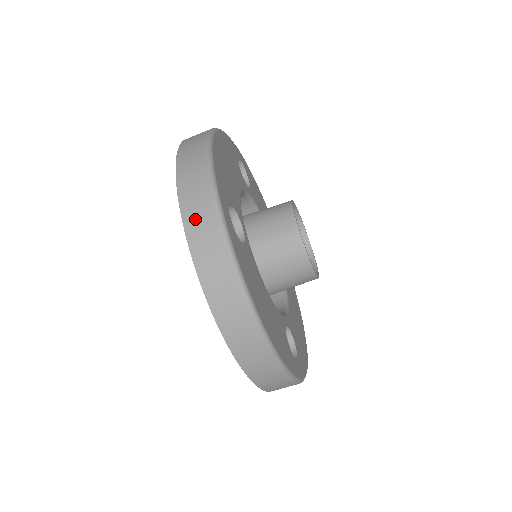
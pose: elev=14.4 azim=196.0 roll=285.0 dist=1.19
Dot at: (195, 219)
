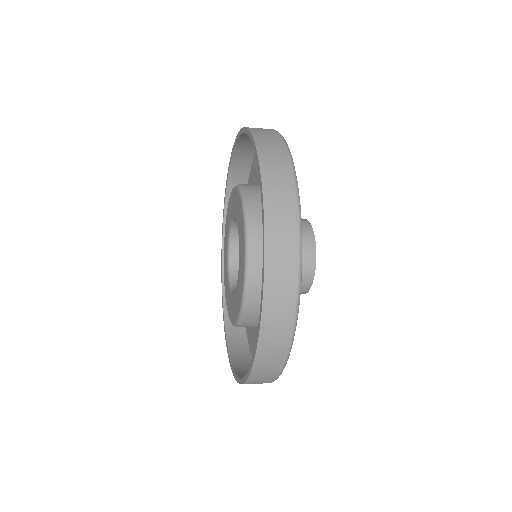
Dot at: (266, 143)
